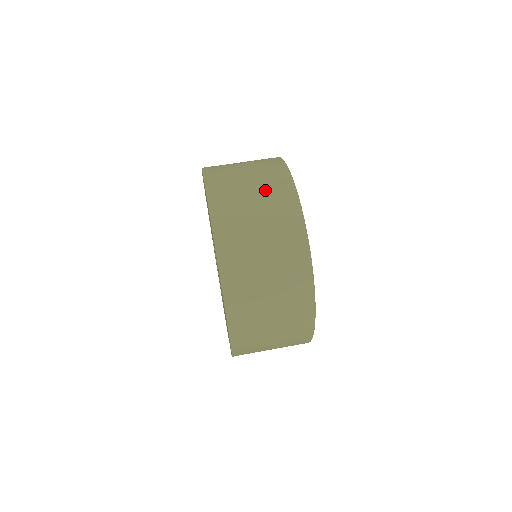
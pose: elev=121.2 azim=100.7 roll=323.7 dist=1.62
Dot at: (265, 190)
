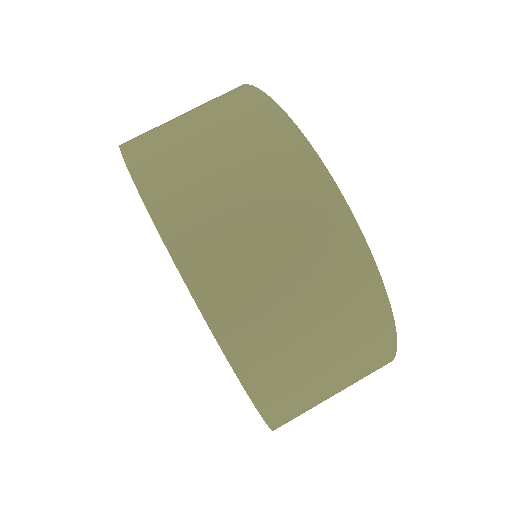
Dot at: (203, 105)
